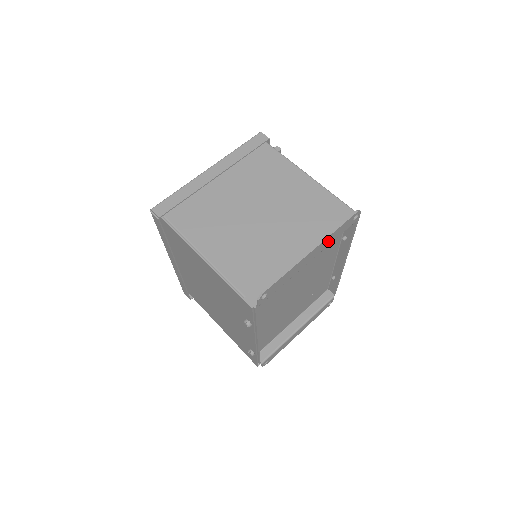
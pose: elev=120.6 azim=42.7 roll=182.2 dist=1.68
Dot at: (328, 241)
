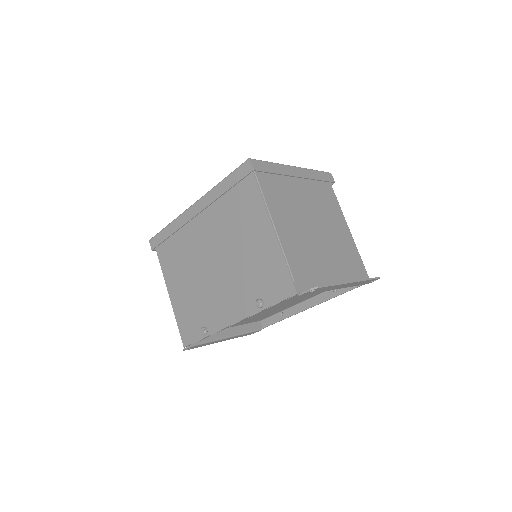
Dot at: (355, 284)
